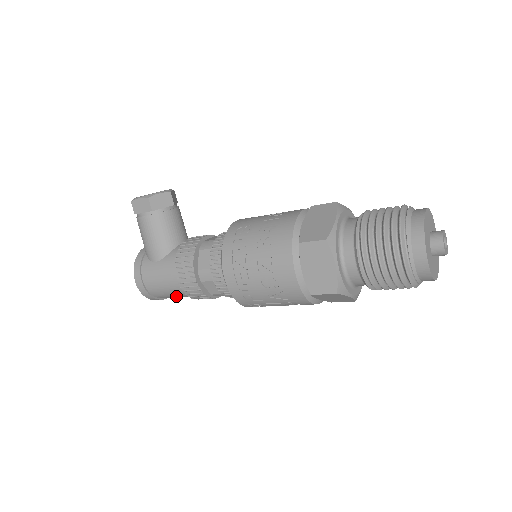
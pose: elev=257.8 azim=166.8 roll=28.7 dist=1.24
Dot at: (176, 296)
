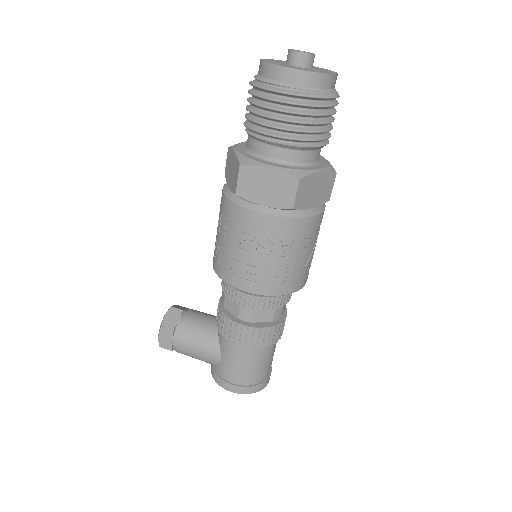
Dot at: (265, 361)
